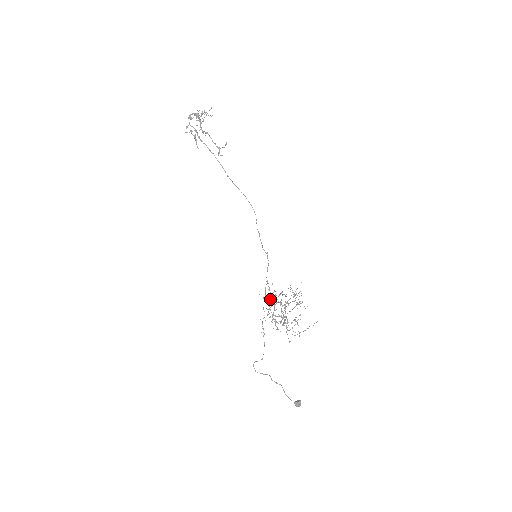
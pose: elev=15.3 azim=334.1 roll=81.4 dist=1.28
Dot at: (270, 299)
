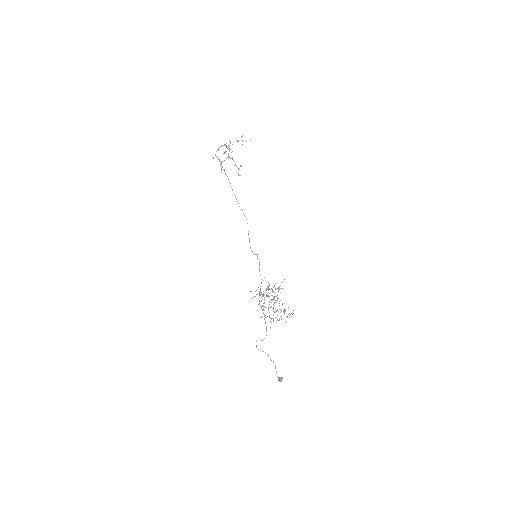
Dot at: (259, 291)
